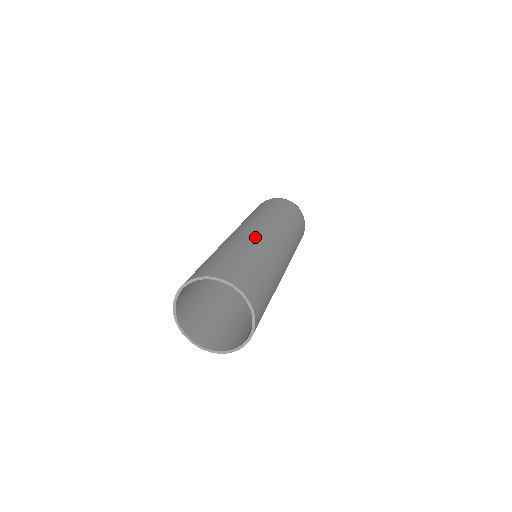
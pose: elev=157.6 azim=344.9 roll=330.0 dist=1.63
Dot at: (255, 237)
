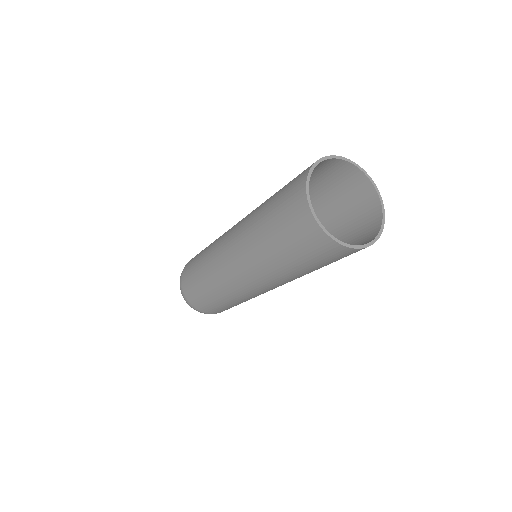
Dot at: occluded
